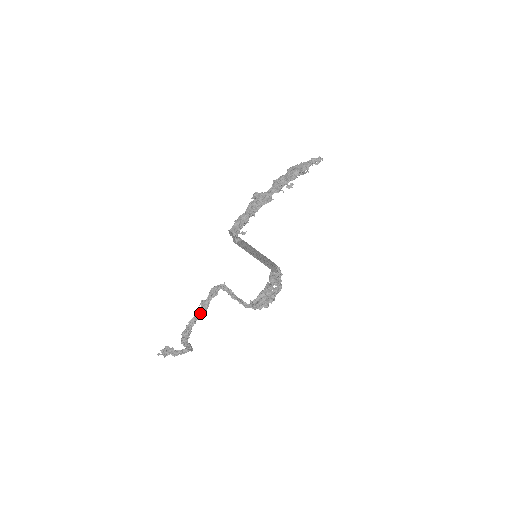
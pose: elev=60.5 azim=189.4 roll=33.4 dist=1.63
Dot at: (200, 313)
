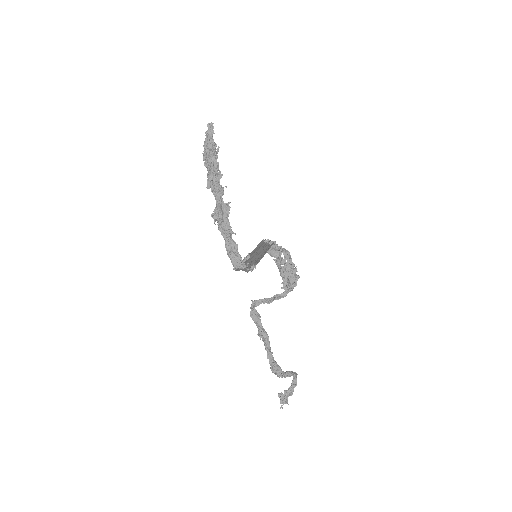
Dot at: (267, 343)
